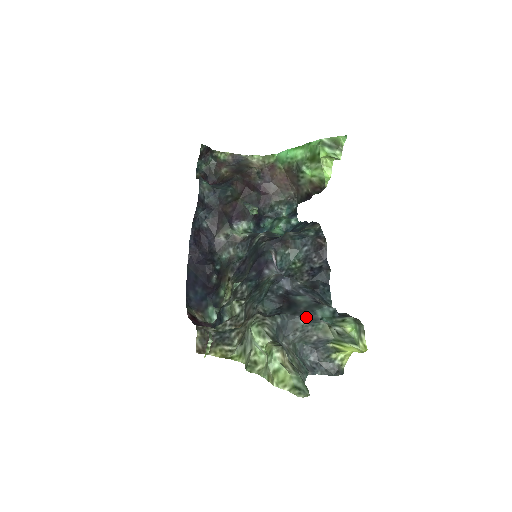
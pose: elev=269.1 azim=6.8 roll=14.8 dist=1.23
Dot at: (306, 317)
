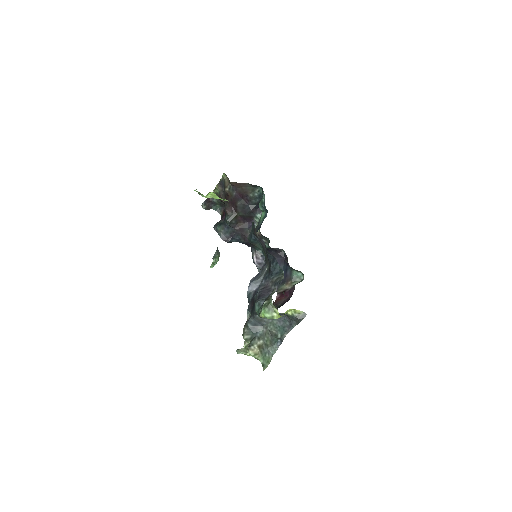
Dot at: (256, 314)
